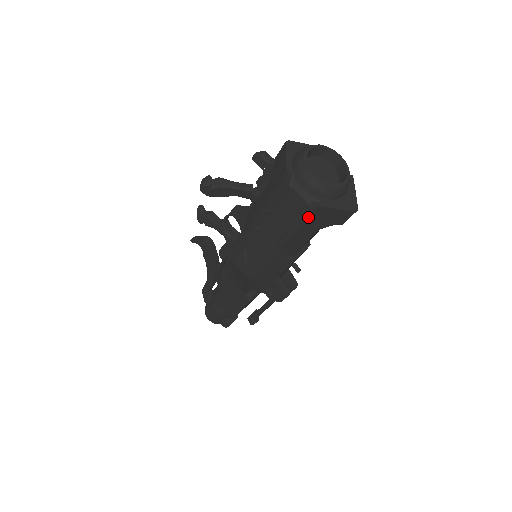
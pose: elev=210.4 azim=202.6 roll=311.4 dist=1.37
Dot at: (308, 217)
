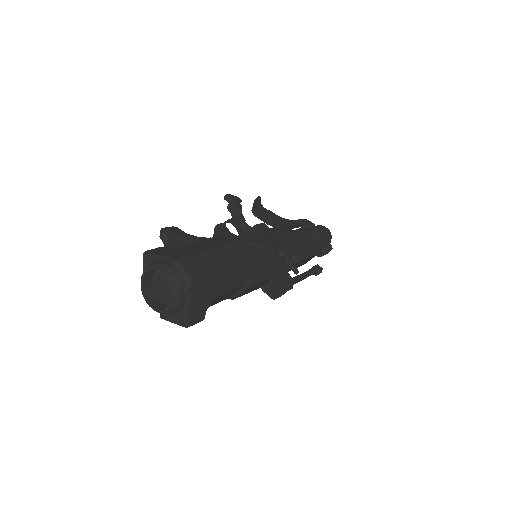
Dot at: occluded
